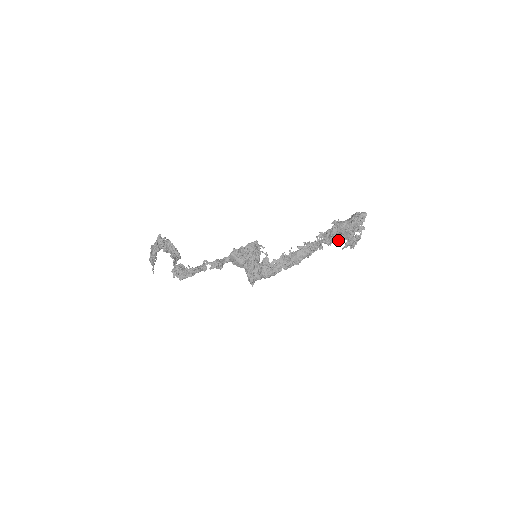
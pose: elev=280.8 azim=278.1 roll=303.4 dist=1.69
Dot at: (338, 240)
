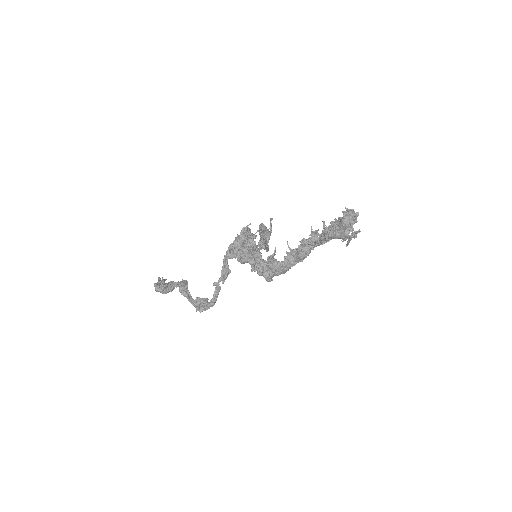
Dot at: occluded
